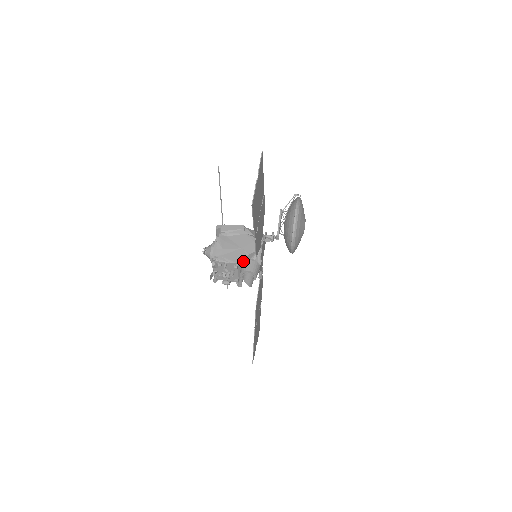
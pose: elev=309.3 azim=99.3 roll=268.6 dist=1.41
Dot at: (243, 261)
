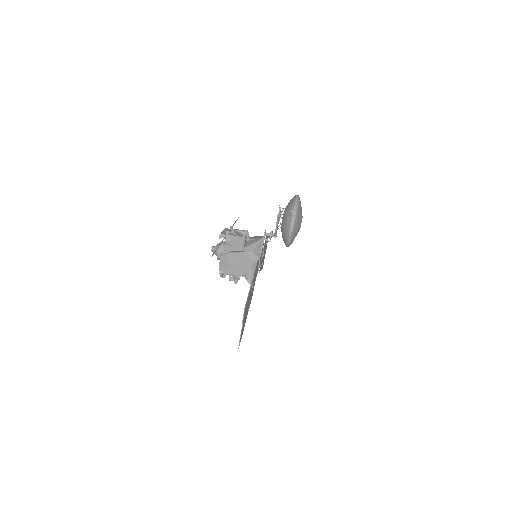
Dot at: (244, 273)
